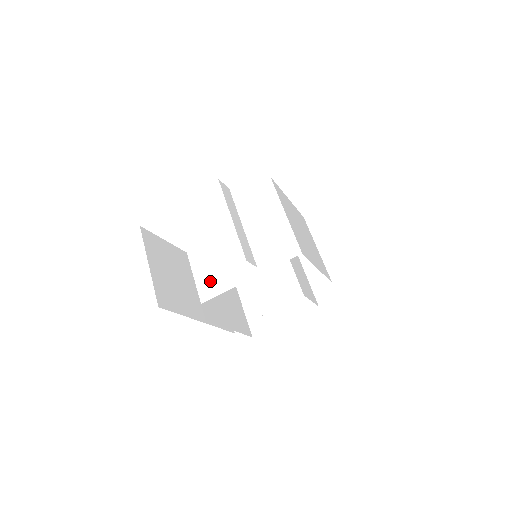
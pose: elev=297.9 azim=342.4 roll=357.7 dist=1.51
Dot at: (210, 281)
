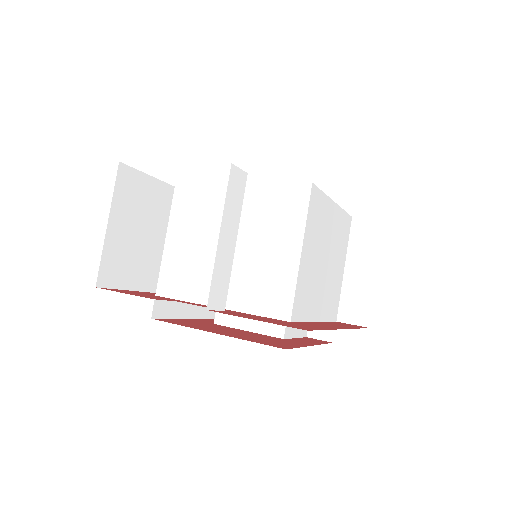
Dot at: (176, 275)
